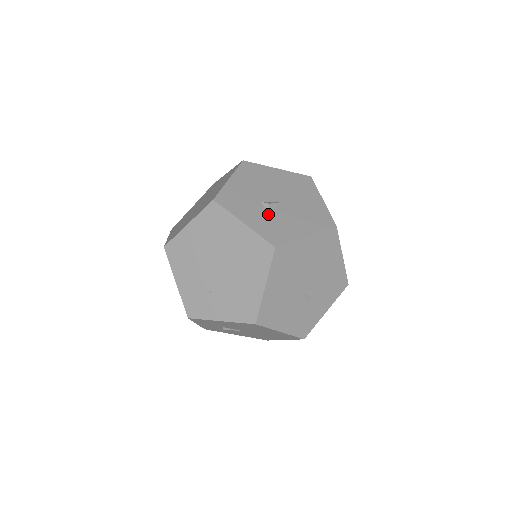
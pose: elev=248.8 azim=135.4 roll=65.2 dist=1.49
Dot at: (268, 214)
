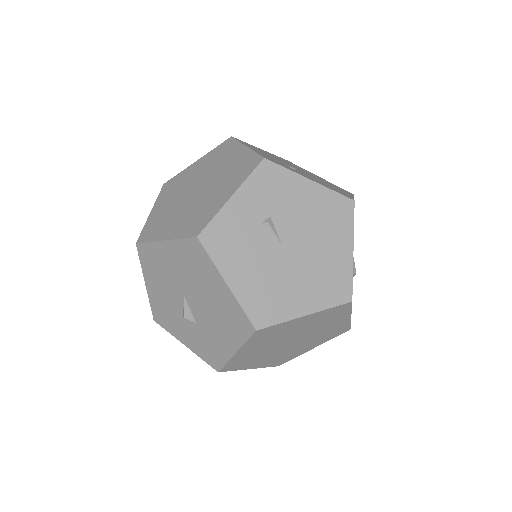
Dot at: occluded
